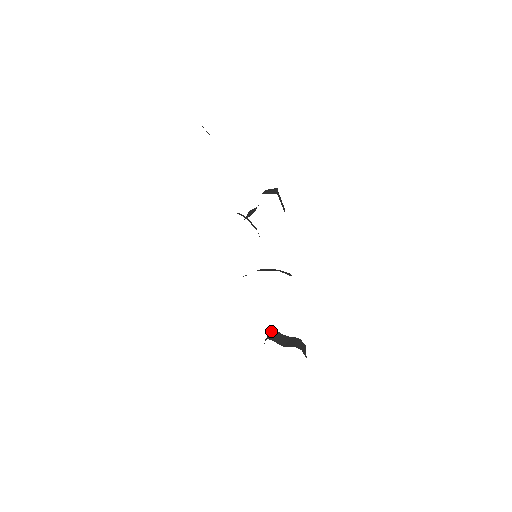
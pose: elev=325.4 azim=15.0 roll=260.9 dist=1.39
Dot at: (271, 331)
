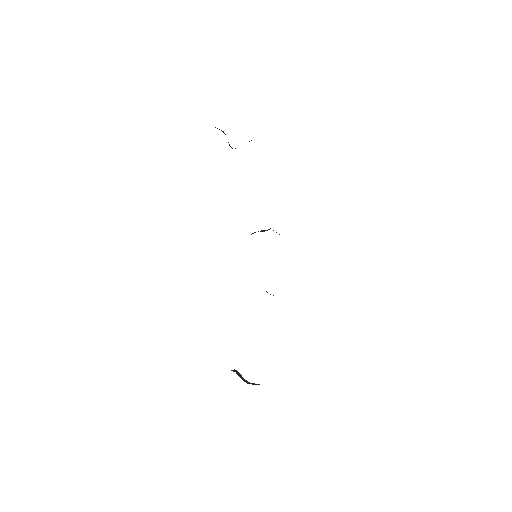
Dot at: occluded
